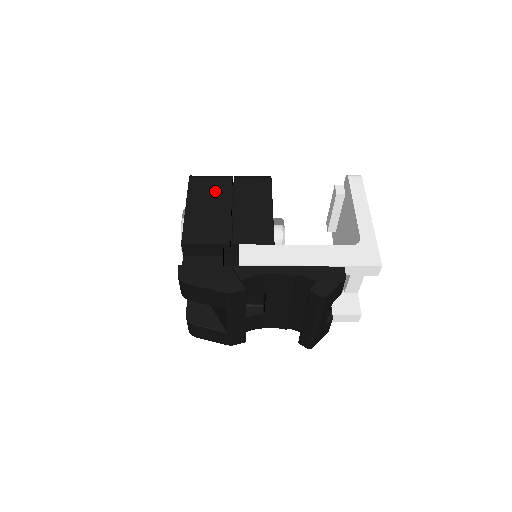
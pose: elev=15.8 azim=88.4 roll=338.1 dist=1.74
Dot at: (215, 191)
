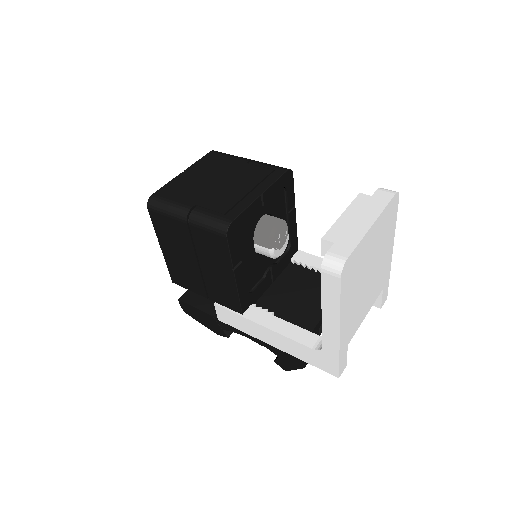
Dot at: (177, 236)
